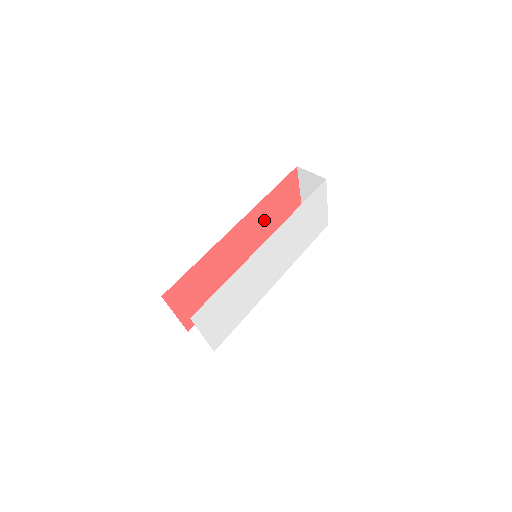
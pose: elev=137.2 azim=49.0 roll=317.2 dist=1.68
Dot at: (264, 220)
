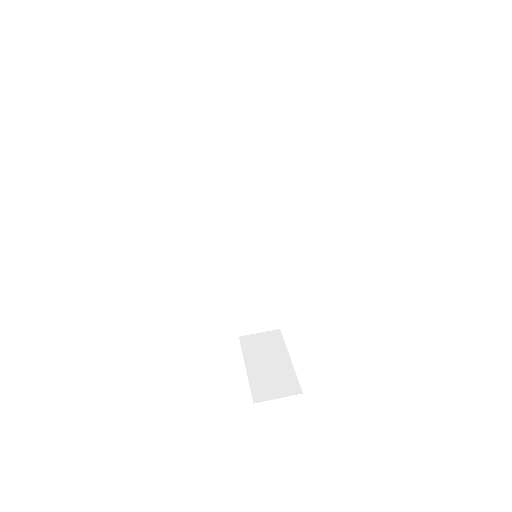
Dot at: occluded
